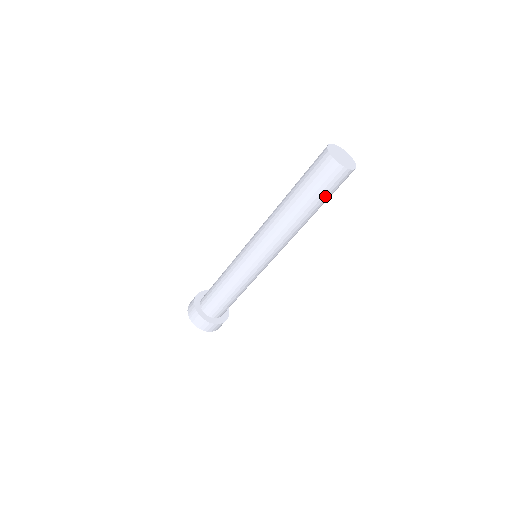
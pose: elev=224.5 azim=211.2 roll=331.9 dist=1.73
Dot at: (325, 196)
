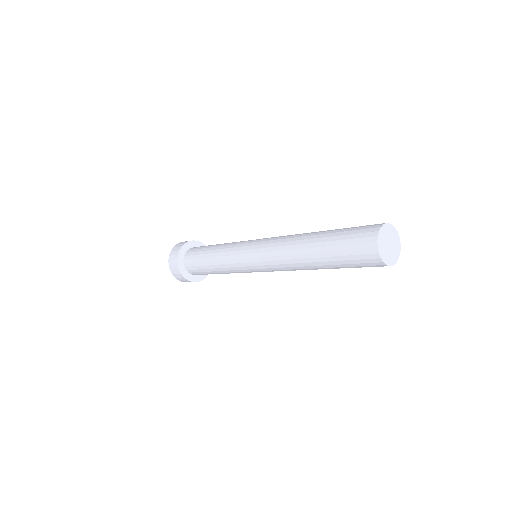
Dot at: occluded
